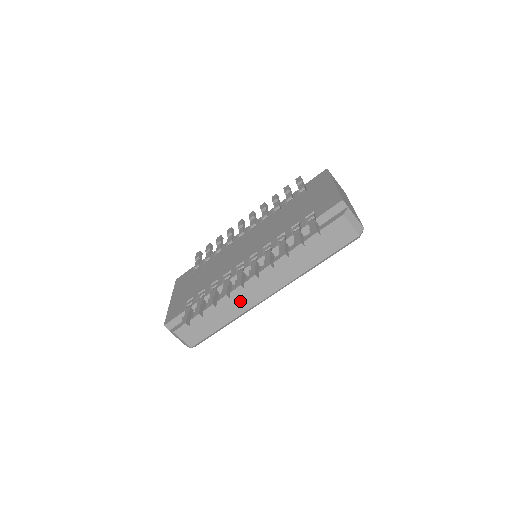
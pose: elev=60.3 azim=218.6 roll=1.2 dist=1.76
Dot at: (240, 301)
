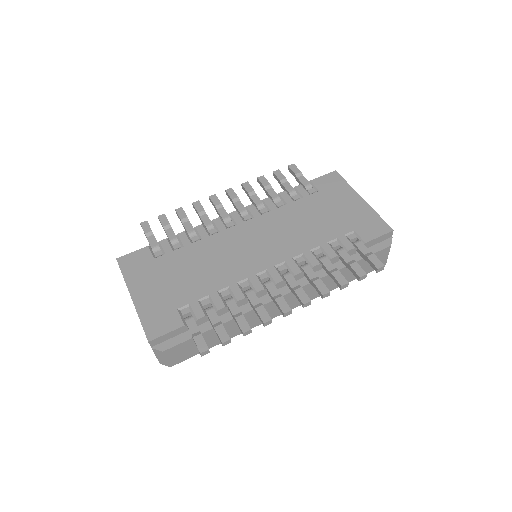
Dot at: (256, 317)
